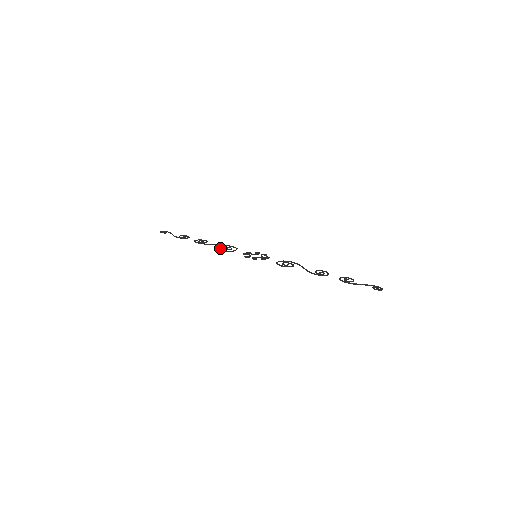
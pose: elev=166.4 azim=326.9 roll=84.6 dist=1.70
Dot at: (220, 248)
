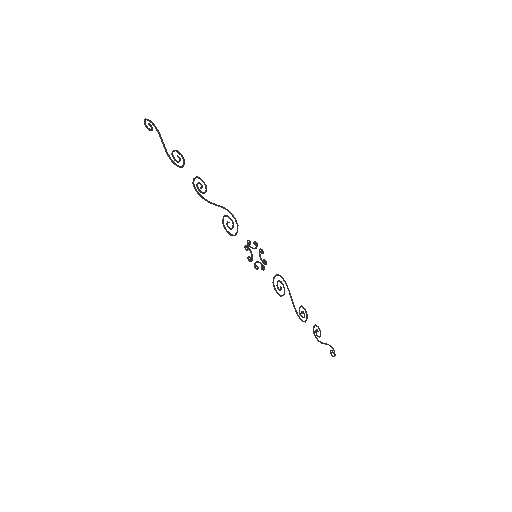
Dot at: occluded
